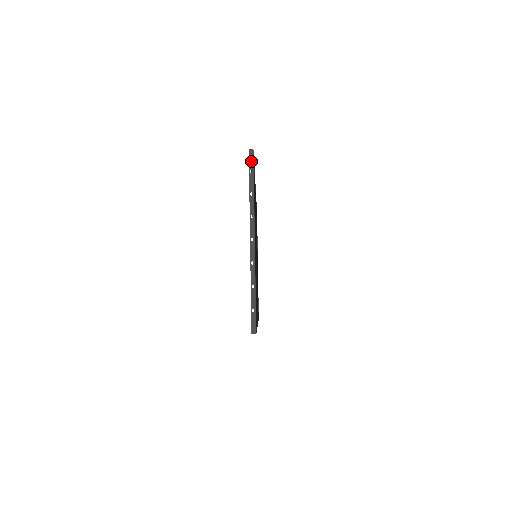
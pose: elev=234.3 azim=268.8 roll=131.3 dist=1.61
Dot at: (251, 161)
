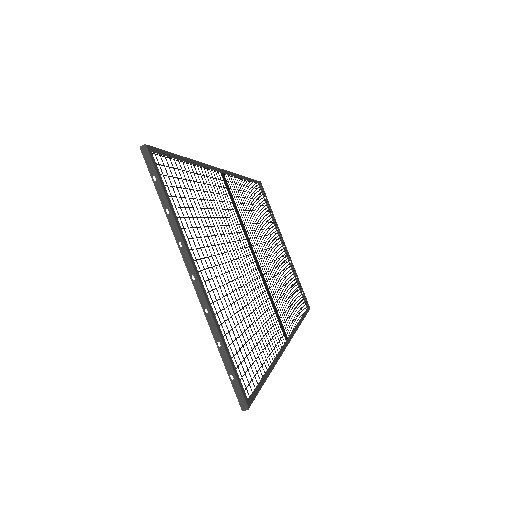
Dot at: (149, 163)
